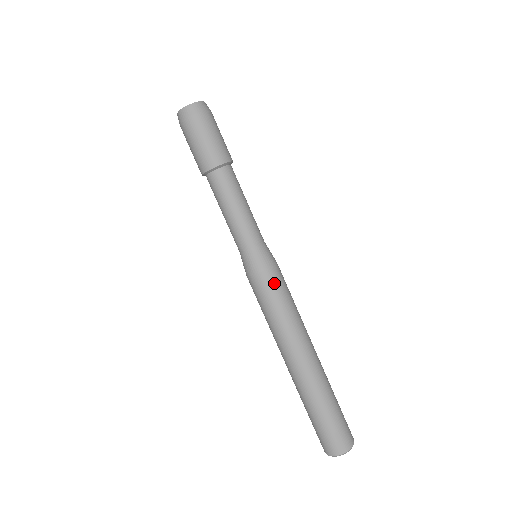
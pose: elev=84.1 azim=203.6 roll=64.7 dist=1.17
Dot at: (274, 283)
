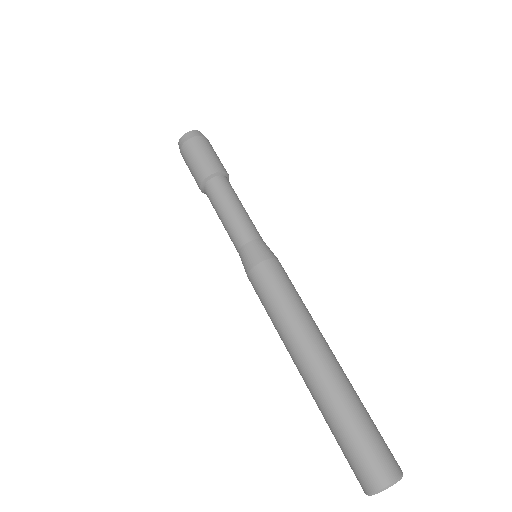
Dot at: (269, 276)
